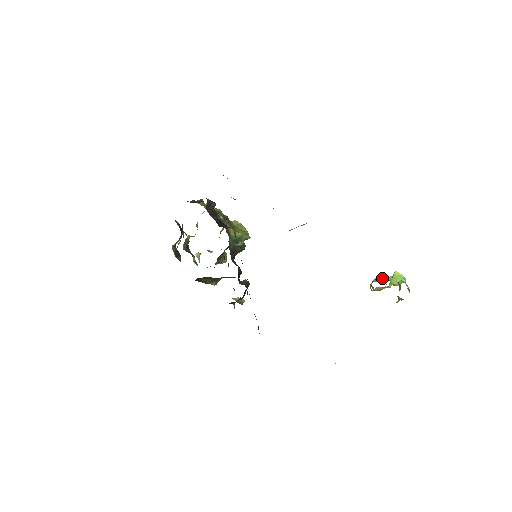
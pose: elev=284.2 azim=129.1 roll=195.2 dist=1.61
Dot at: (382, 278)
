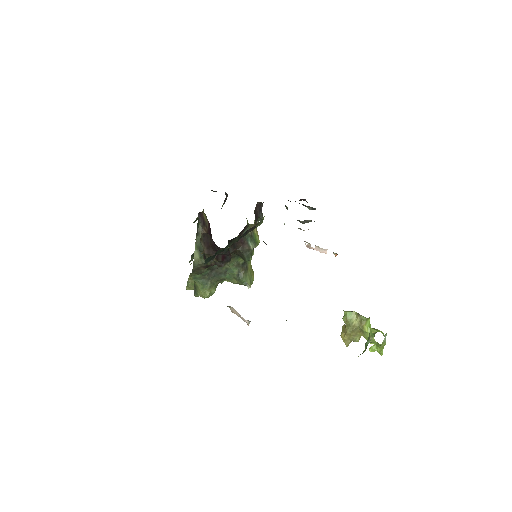
Dot at: occluded
